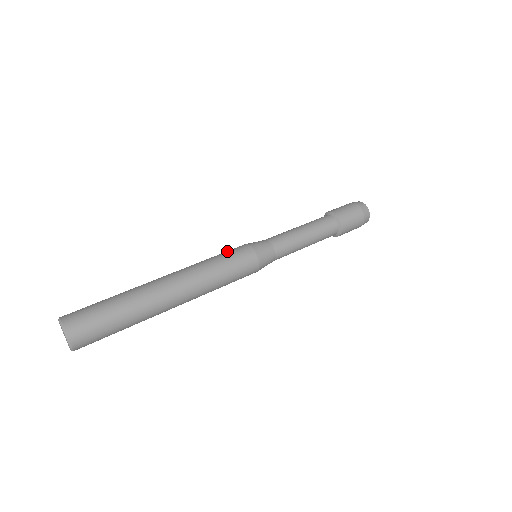
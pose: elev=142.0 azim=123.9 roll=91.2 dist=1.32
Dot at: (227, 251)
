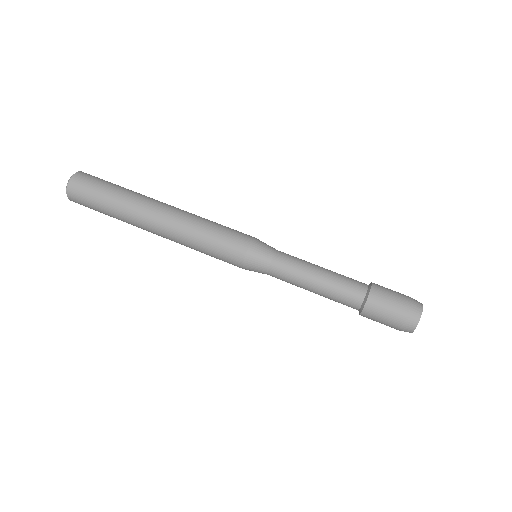
Dot at: occluded
